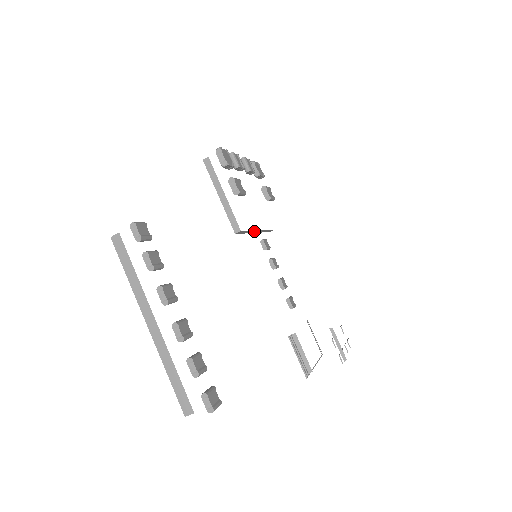
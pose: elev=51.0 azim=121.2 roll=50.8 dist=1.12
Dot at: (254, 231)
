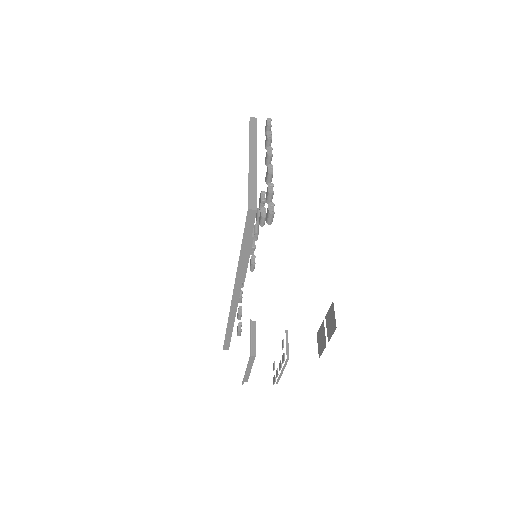
Dot at: (247, 259)
